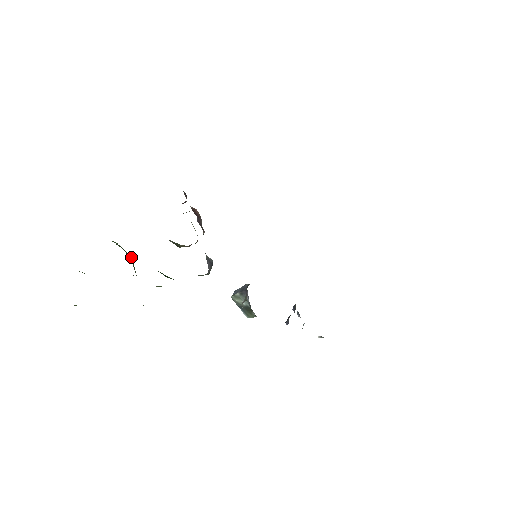
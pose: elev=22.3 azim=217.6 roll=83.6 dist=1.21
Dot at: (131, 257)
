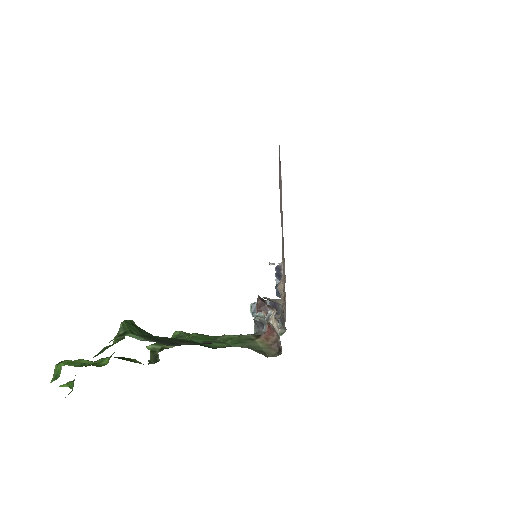
Dot at: (152, 335)
